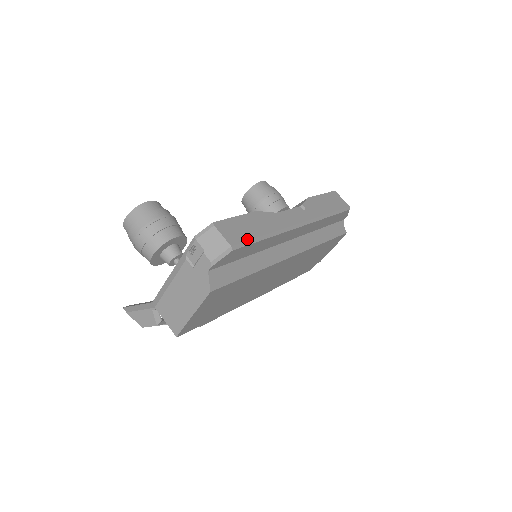
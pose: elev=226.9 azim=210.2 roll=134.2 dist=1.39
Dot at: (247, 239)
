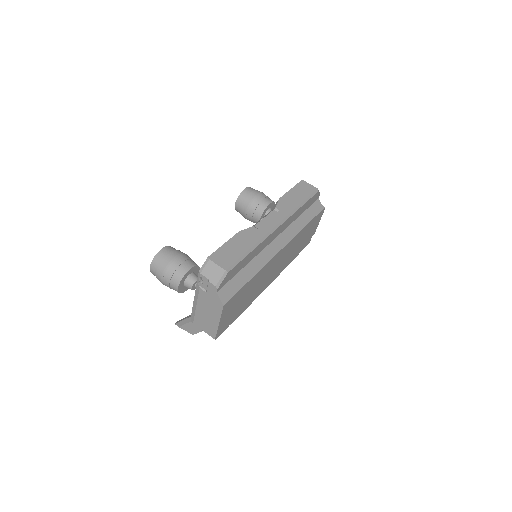
Dot at: (236, 259)
